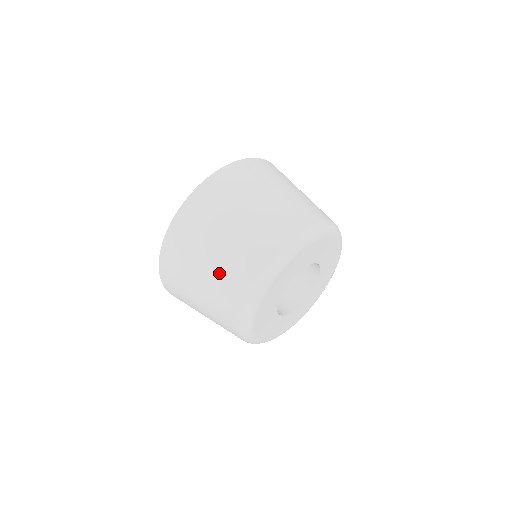
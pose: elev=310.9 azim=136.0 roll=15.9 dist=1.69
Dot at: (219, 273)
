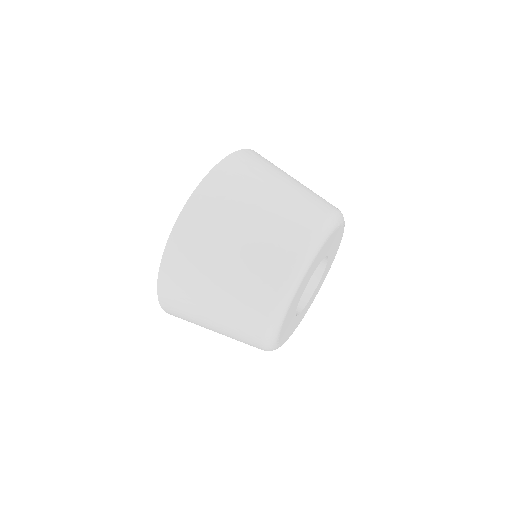
Dot at: (279, 213)
